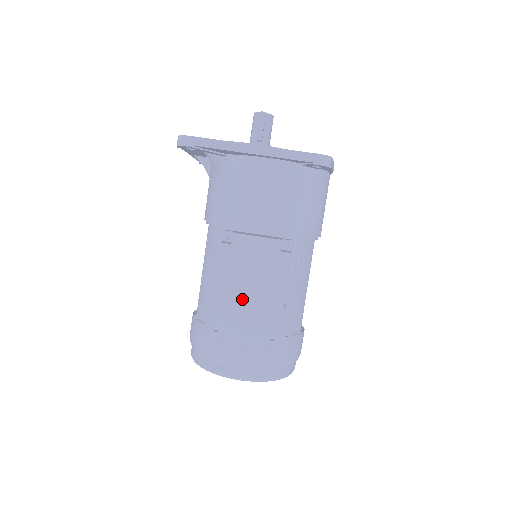
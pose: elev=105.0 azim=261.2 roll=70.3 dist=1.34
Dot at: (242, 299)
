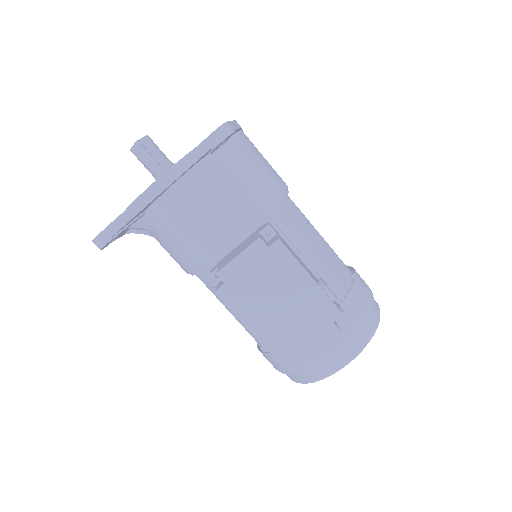
Dot at: (281, 315)
